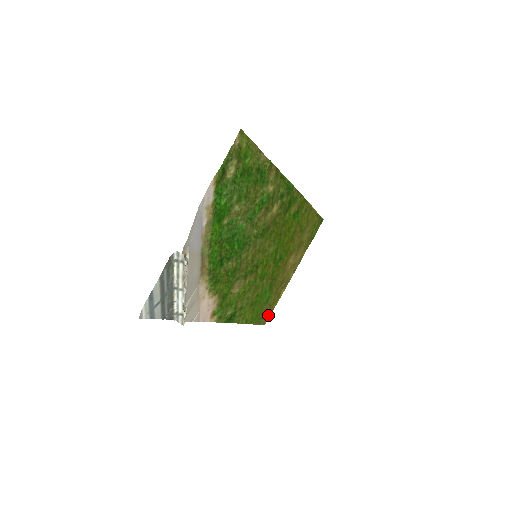
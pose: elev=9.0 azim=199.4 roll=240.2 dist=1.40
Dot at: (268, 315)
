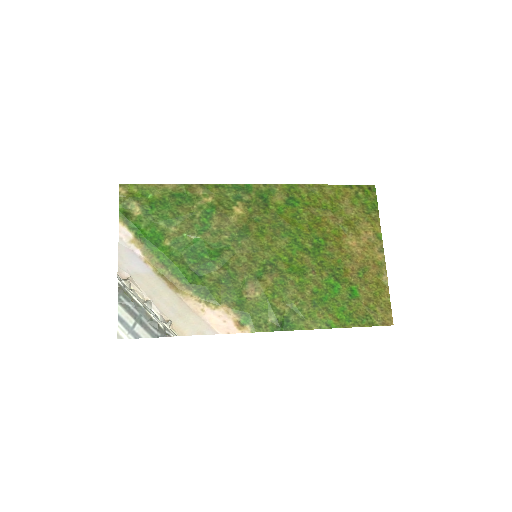
Dot at: (384, 312)
